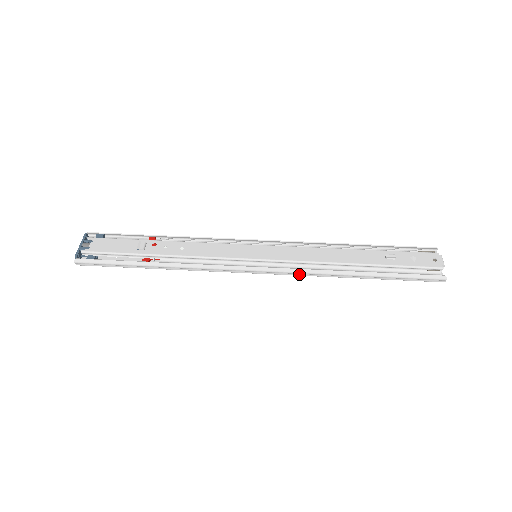
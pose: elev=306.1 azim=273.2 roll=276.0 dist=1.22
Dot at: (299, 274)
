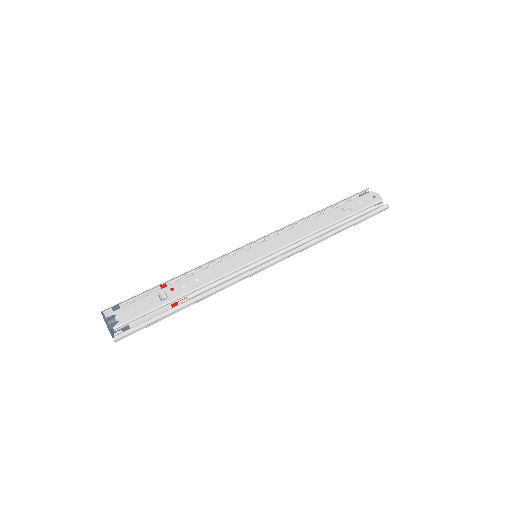
Dot at: (296, 253)
